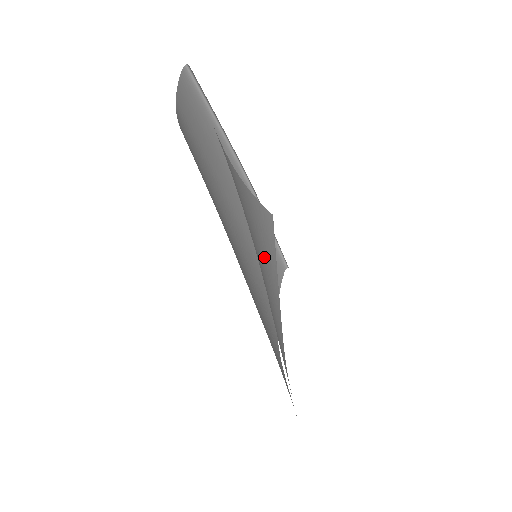
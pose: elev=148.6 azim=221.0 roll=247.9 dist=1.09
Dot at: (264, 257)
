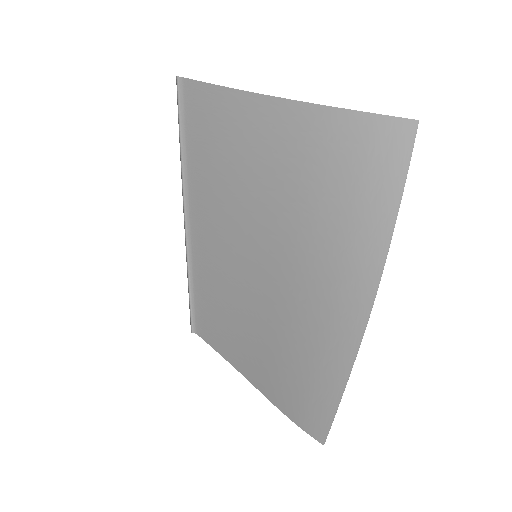
Dot at: (376, 180)
